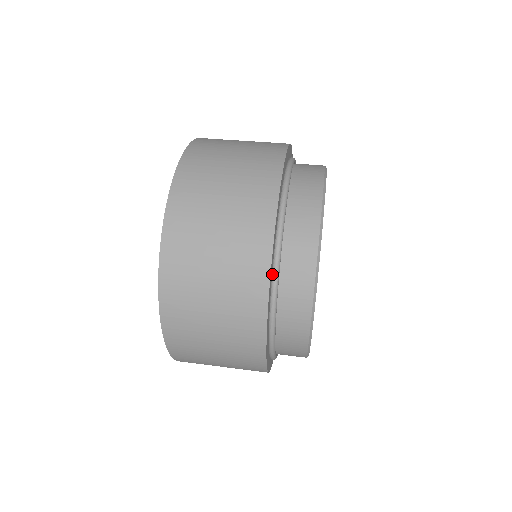
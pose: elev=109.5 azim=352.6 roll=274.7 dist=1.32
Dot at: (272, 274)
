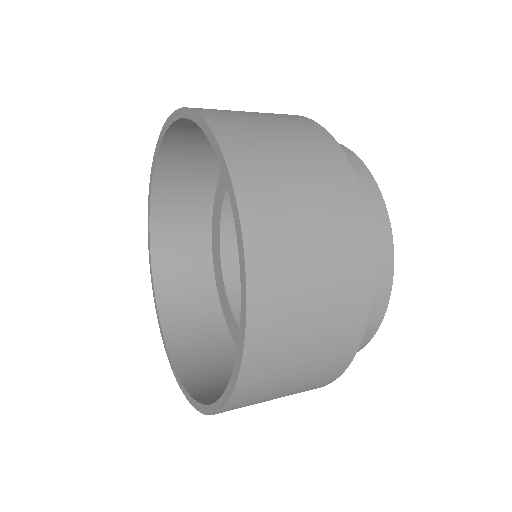
Dot at: occluded
